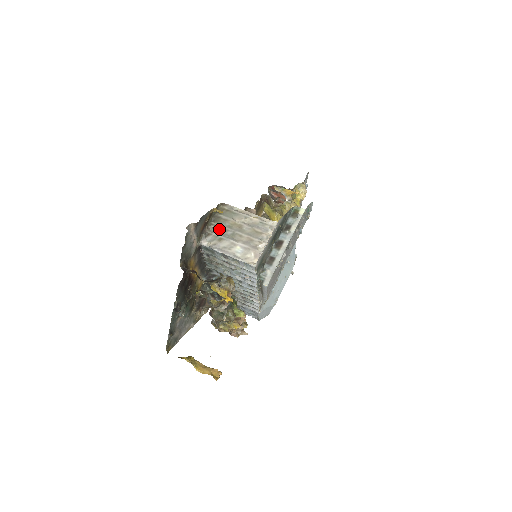
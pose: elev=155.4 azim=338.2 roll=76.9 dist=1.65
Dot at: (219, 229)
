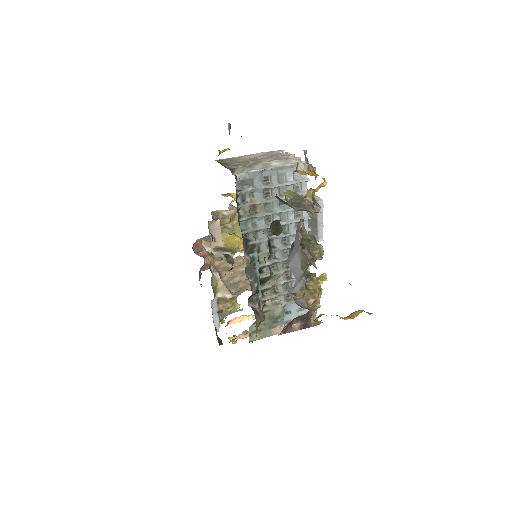
Dot at: (238, 165)
